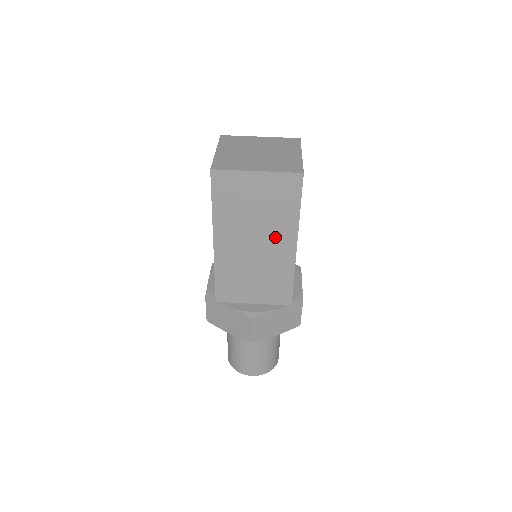
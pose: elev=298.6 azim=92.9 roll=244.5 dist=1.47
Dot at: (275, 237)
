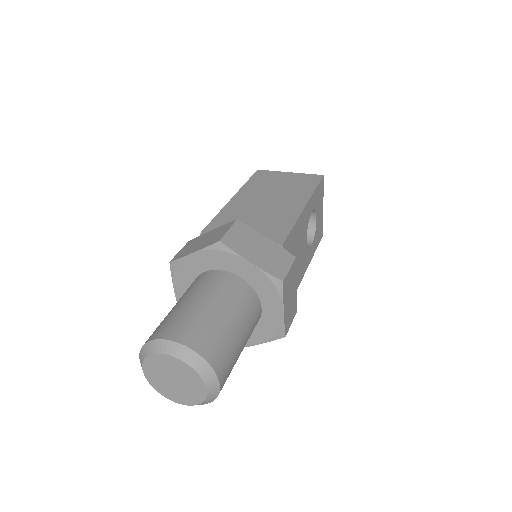
Dot at: (288, 199)
